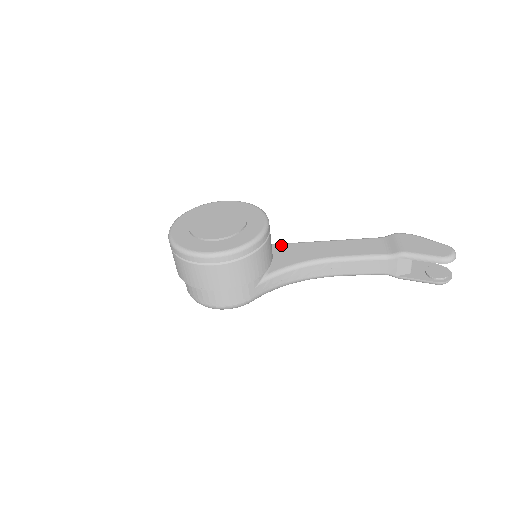
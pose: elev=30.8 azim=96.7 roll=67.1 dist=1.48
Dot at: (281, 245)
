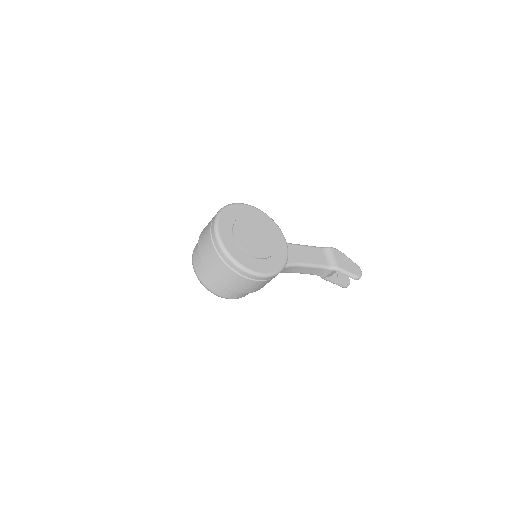
Dot at: occluded
